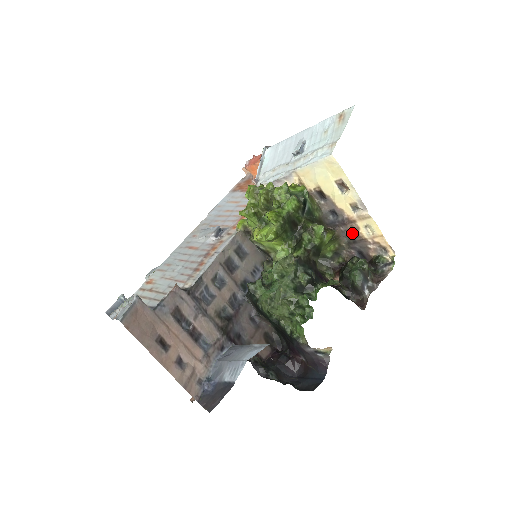
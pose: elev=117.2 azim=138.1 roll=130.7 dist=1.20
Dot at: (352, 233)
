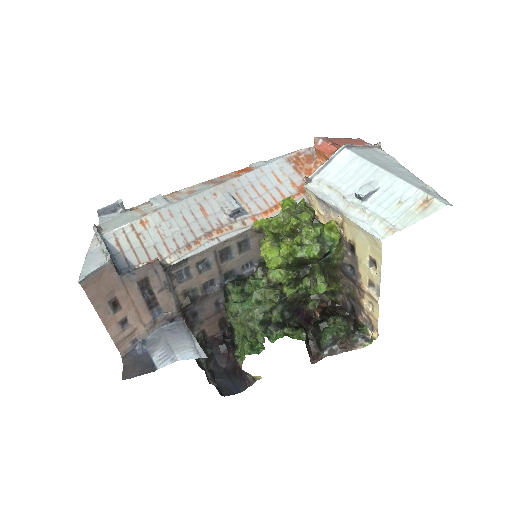
Dot at: (356, 293)
